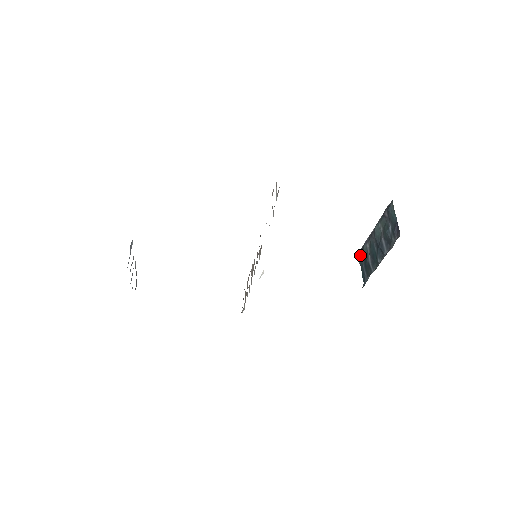
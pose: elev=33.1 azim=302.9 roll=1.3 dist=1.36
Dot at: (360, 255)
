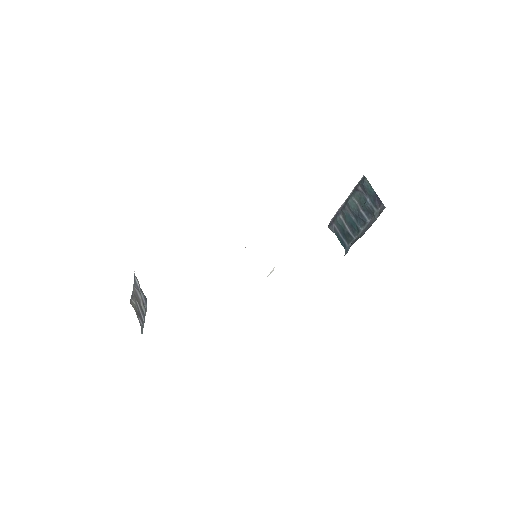
Dot at: (333, 226)
